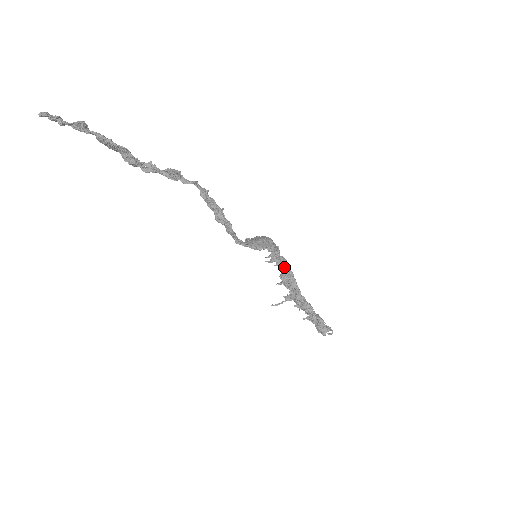
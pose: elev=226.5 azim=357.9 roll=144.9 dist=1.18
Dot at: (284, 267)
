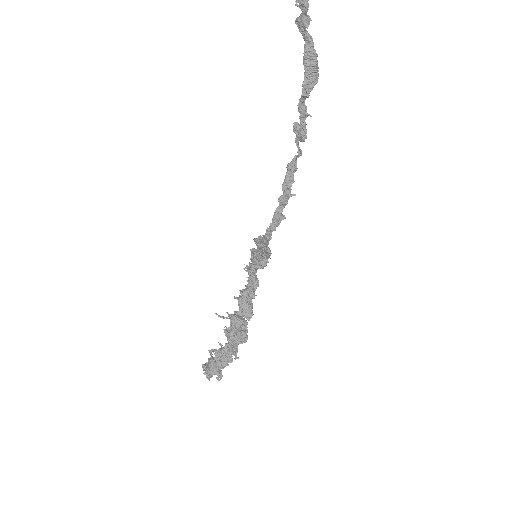
Dot at: (253, 285)
